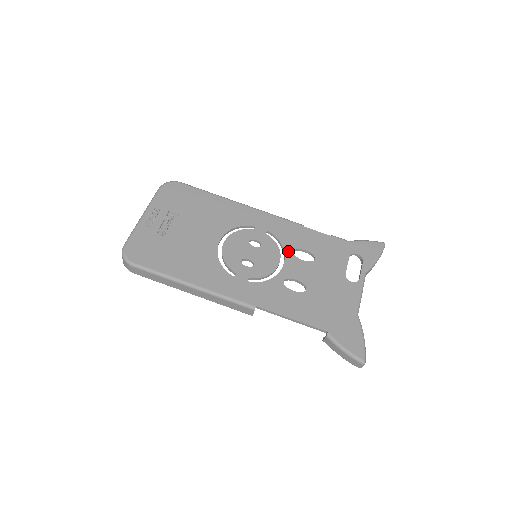
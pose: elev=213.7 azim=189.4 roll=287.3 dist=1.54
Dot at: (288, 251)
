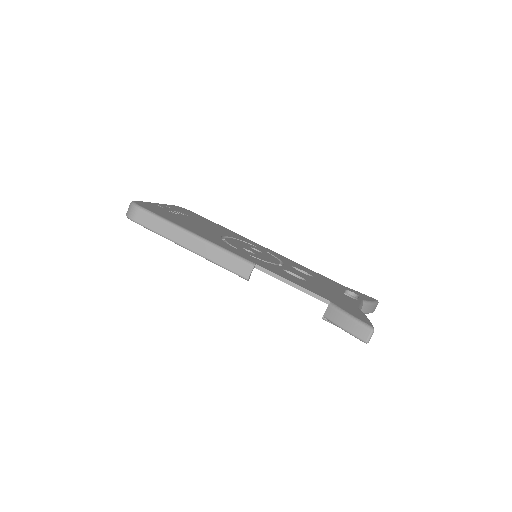
Dot at: (287, 264)
